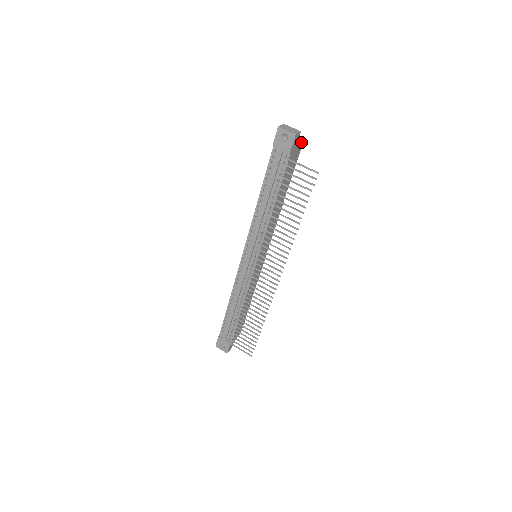
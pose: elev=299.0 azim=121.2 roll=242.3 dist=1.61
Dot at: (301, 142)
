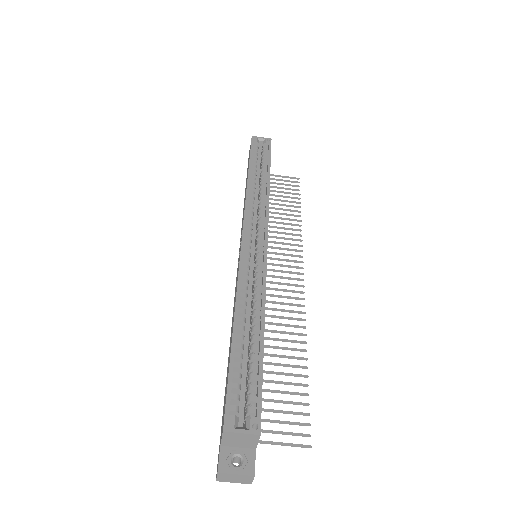
Dot at: (258, 438)
